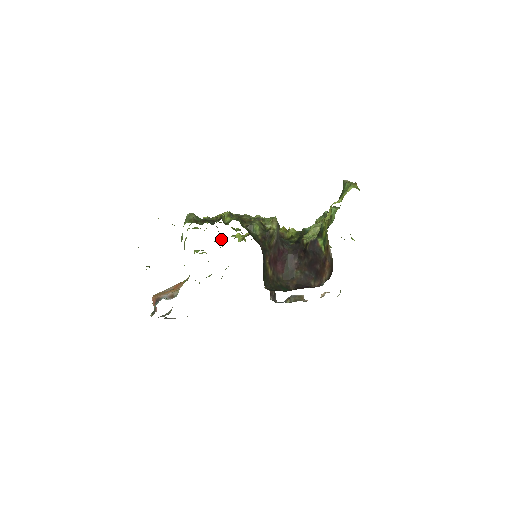
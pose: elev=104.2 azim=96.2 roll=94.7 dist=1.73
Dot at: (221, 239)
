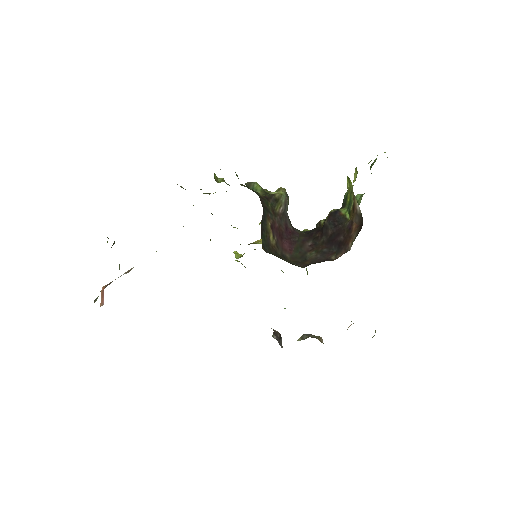
Dot at: occluded
